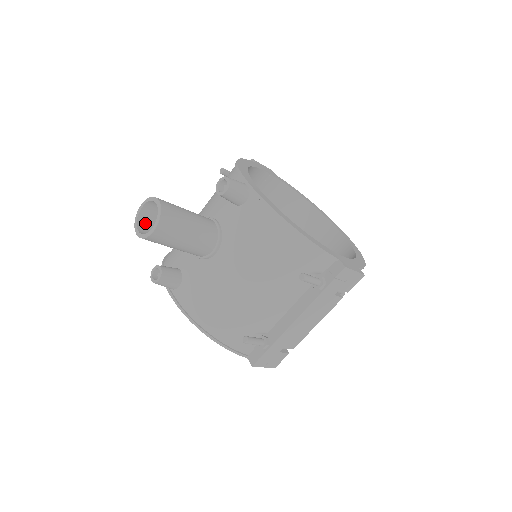
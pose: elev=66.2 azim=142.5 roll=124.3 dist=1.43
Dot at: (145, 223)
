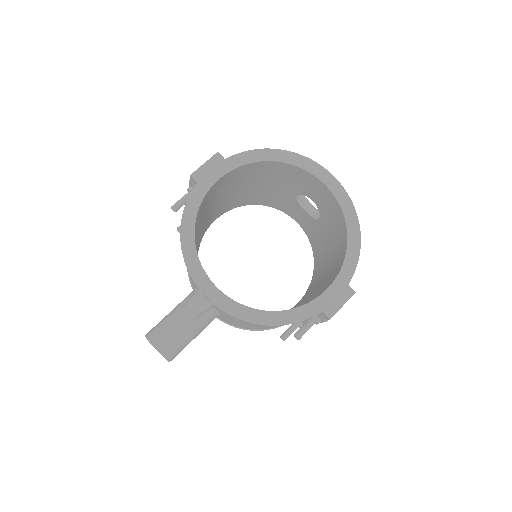
Dot at: occluded
